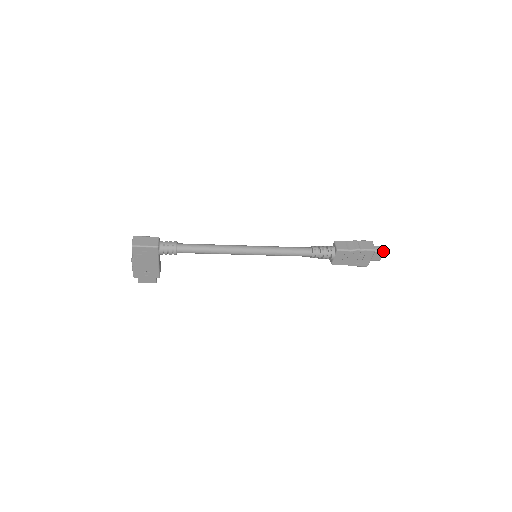
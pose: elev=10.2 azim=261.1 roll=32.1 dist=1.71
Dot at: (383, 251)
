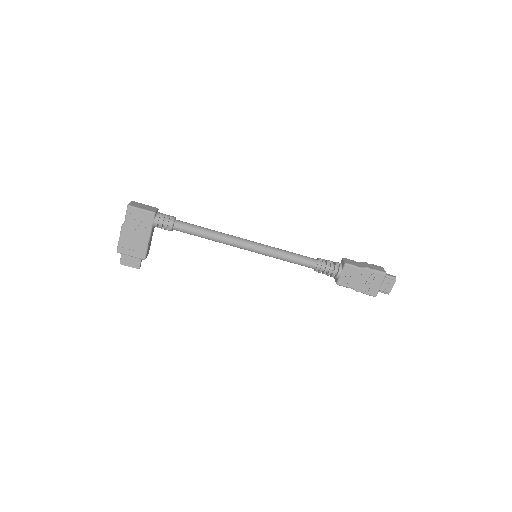
Dot at: (394, 280)
